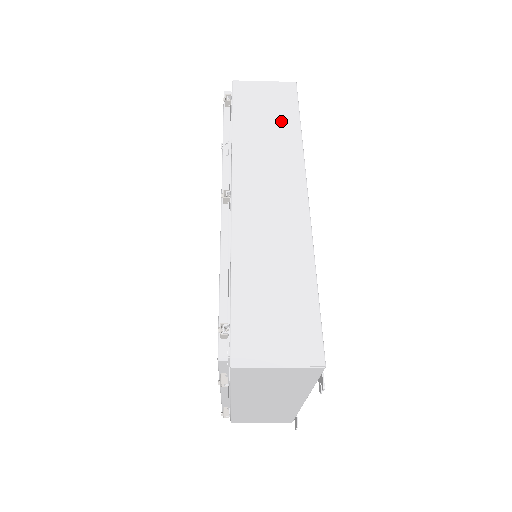
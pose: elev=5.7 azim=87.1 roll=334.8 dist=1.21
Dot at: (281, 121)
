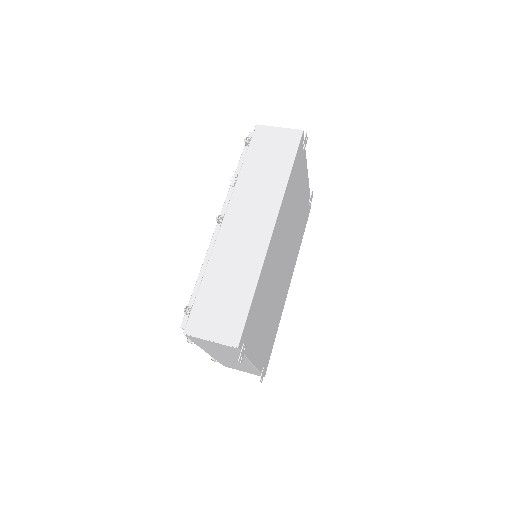
Dot at: (278, 164)
